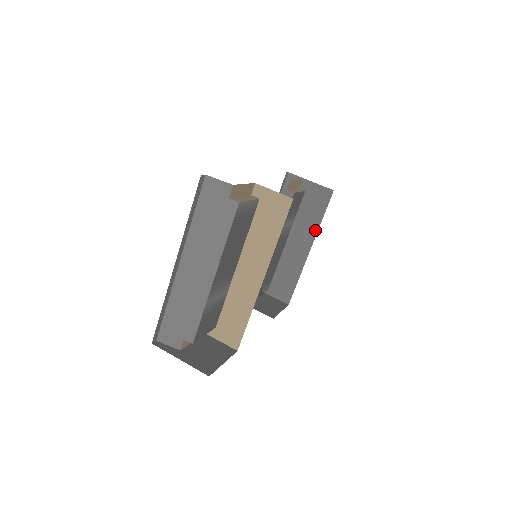
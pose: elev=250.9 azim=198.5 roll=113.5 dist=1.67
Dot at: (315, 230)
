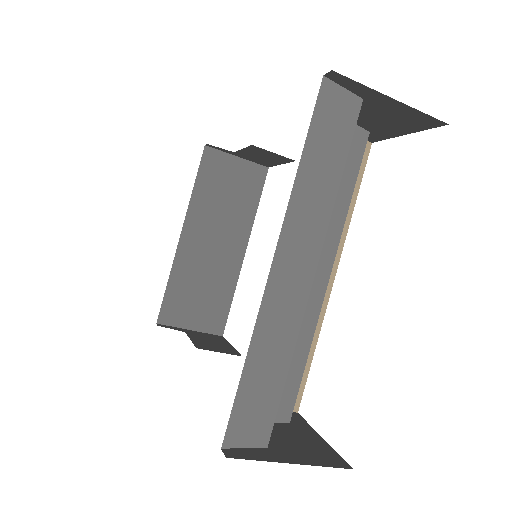
Dot at: (250, 223)
